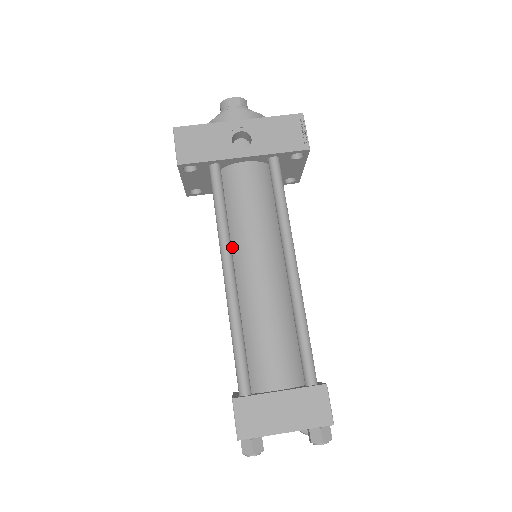
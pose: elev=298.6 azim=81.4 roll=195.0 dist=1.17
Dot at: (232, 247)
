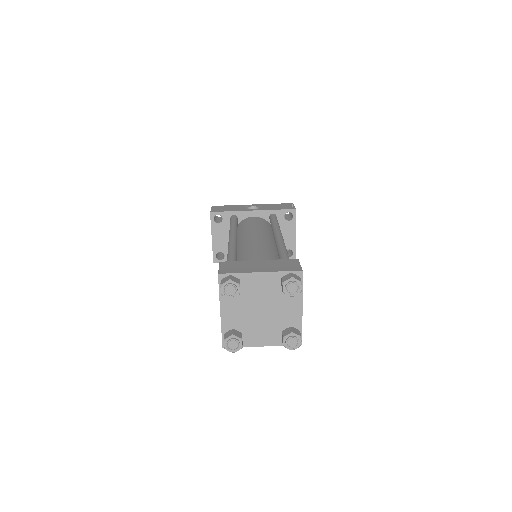
Dot at: (238, 240)
